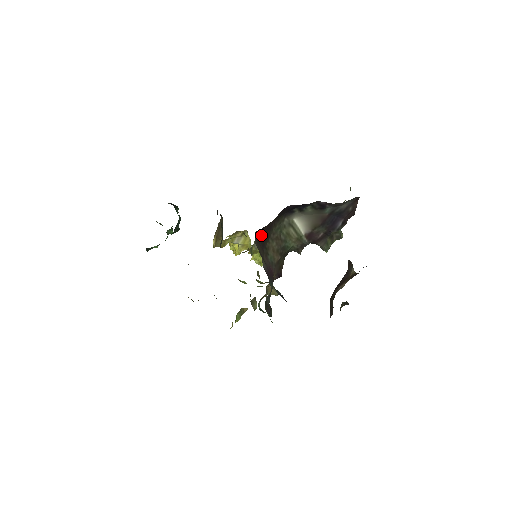
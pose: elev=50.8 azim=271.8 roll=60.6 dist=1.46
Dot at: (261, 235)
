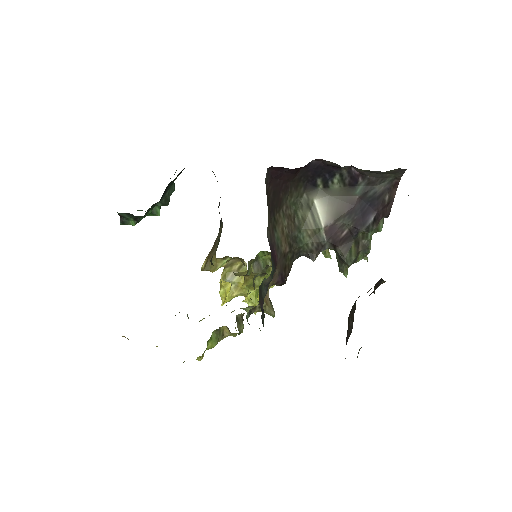
Dot at: (273, 188)
